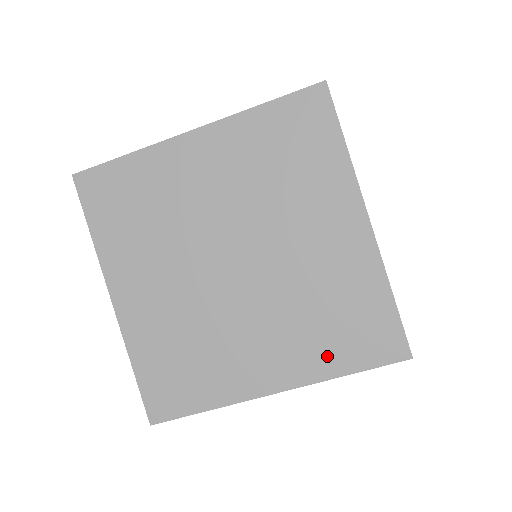
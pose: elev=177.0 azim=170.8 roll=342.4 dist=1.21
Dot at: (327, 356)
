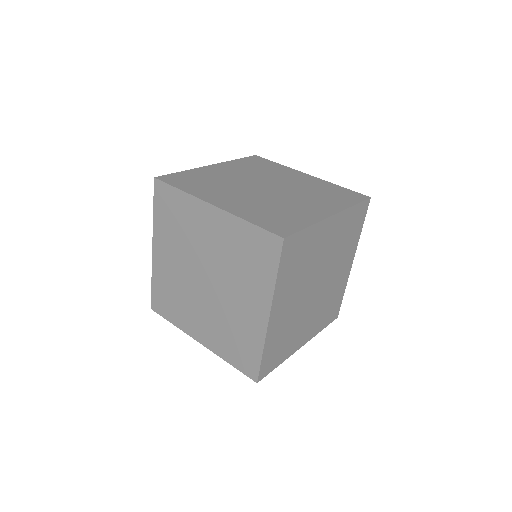
Dot at: (321, 324)
